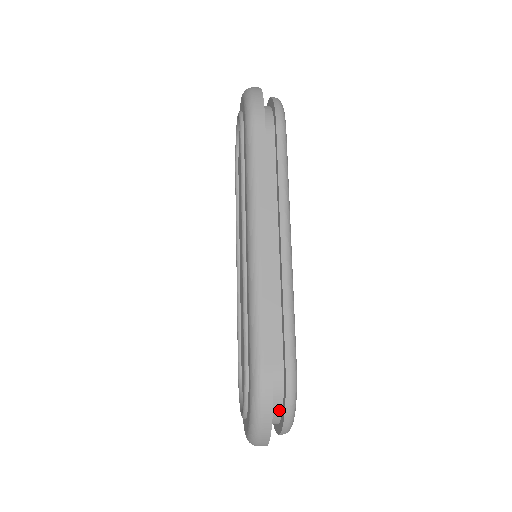
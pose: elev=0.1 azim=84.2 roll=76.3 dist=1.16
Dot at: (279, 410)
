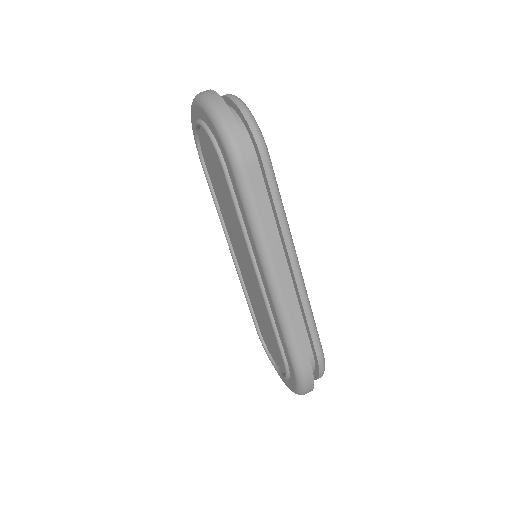
Dot at: occluded
